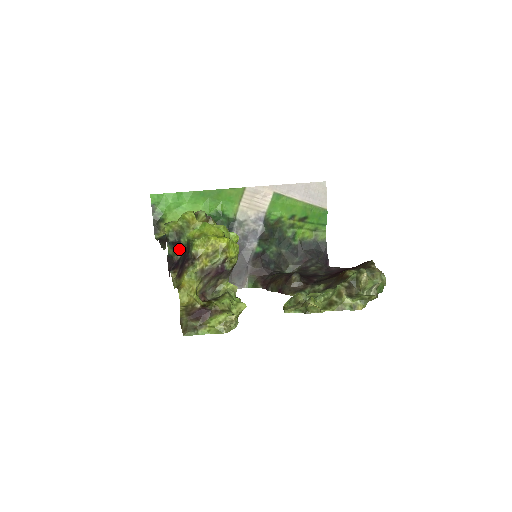
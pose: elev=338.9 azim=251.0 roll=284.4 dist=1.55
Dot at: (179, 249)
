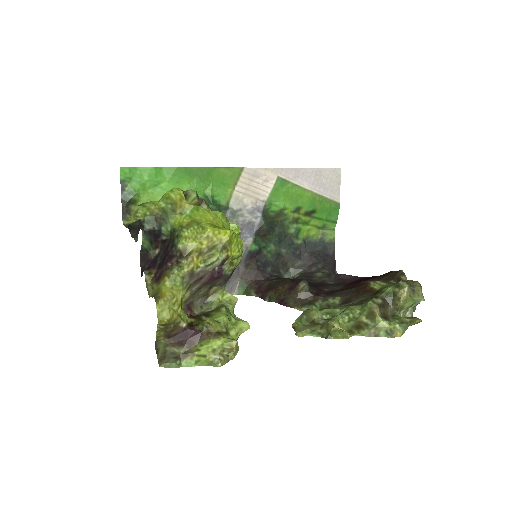
Dot at: (158, 241)
